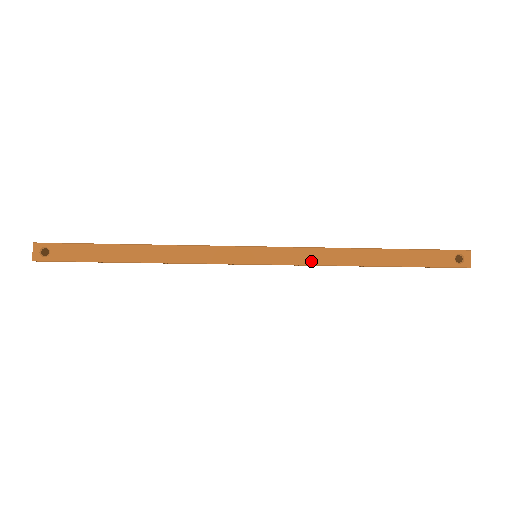
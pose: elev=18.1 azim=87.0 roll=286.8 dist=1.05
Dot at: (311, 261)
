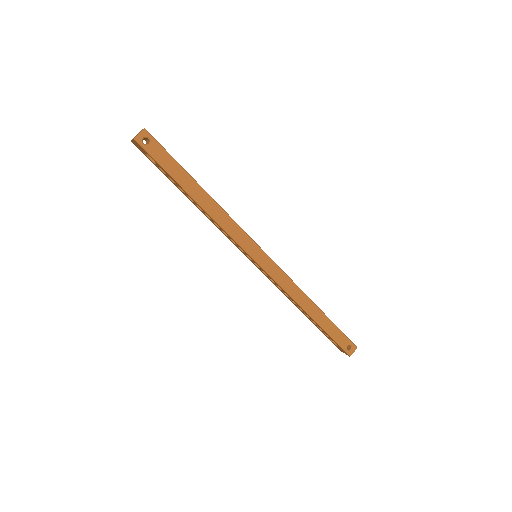
Dot at: (285, 286)
